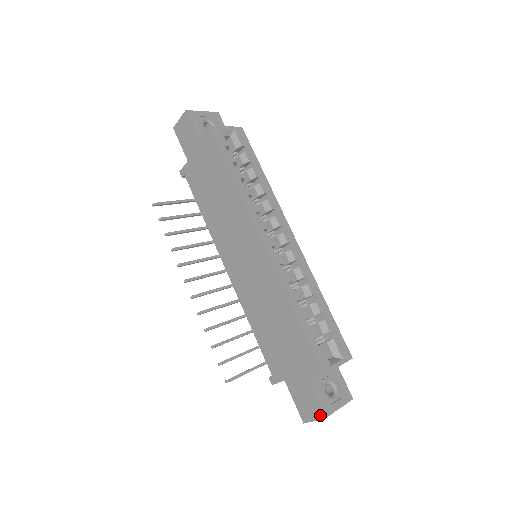
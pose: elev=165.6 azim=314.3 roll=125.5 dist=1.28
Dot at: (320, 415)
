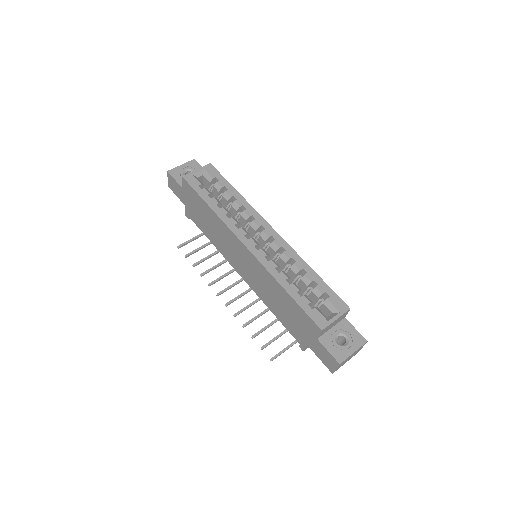
Dot at: (336, 363)
